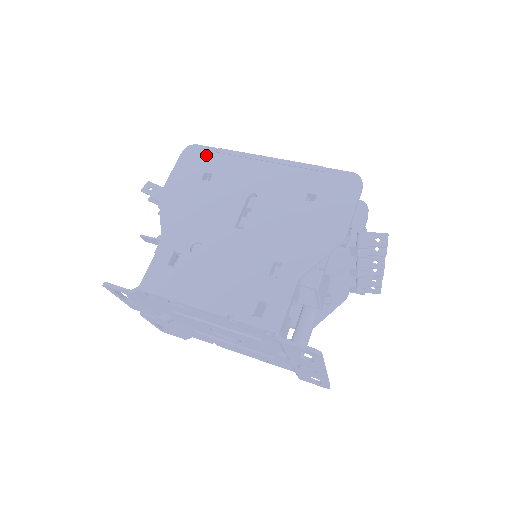
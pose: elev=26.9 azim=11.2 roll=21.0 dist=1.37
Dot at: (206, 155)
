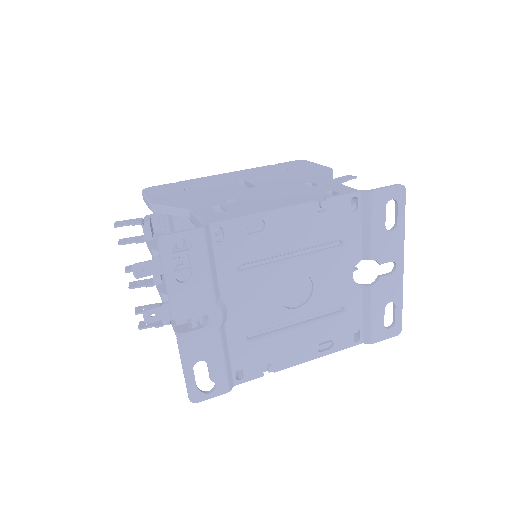
Dot at: (169, 185)
